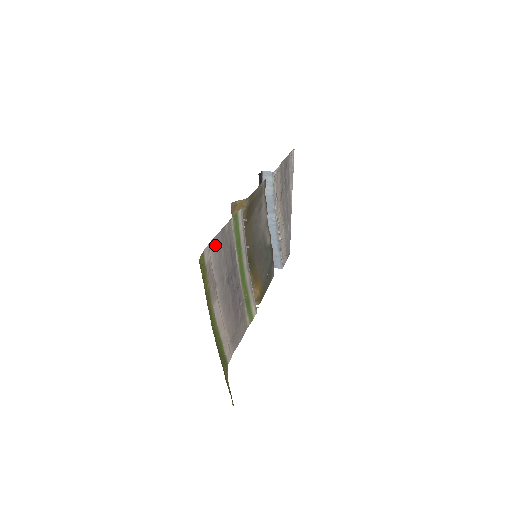
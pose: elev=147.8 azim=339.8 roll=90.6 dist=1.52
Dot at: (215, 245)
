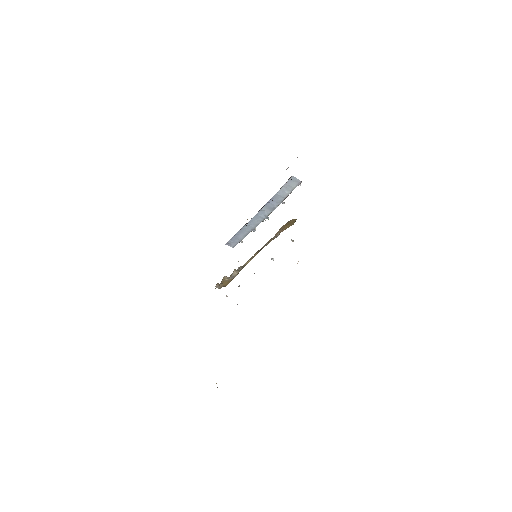
Dot at: occluded
